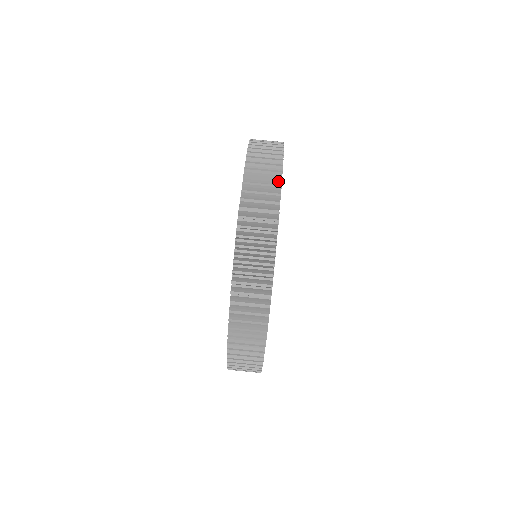
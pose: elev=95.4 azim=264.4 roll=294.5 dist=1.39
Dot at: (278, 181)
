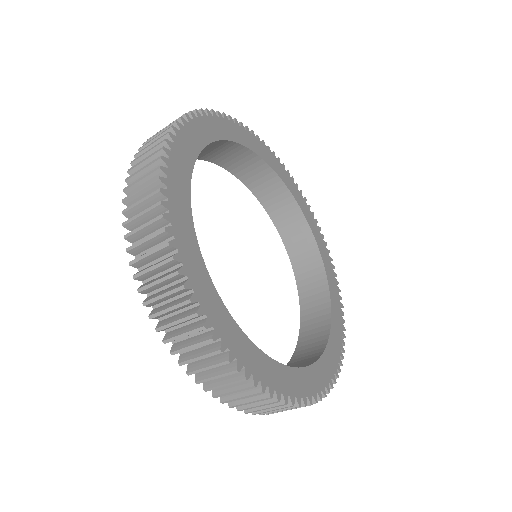
Dot at: (177, 276)
